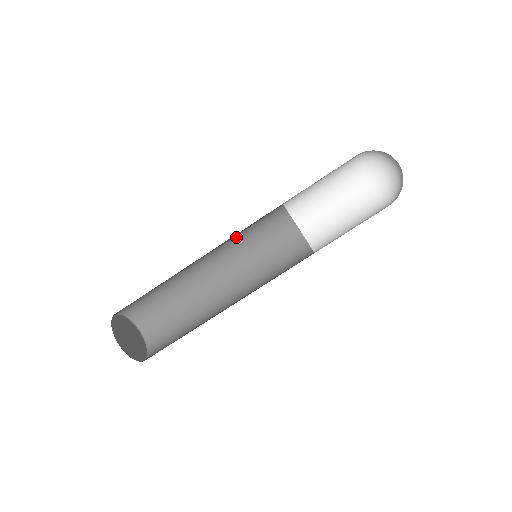
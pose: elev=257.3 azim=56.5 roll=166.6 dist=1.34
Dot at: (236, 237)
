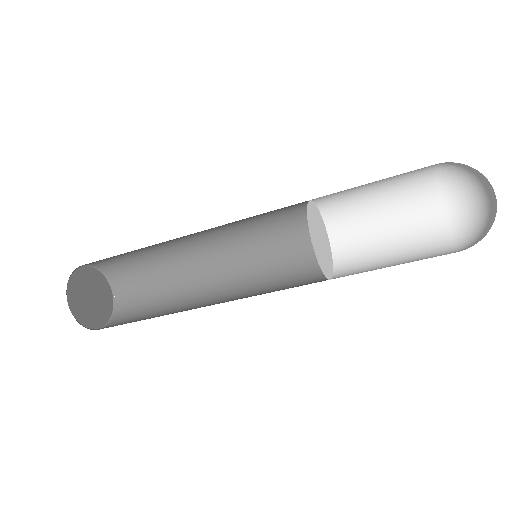
Dot at: (242, 222)
